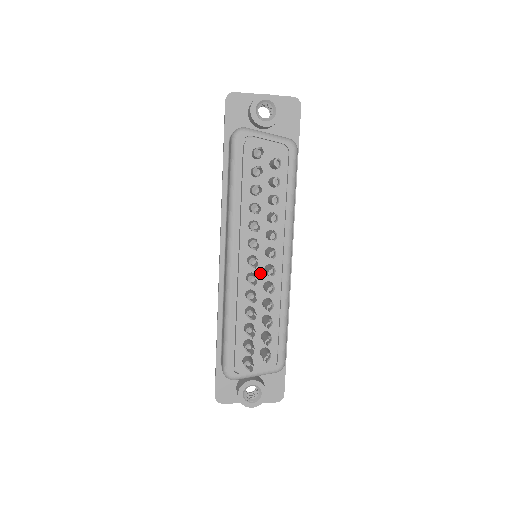
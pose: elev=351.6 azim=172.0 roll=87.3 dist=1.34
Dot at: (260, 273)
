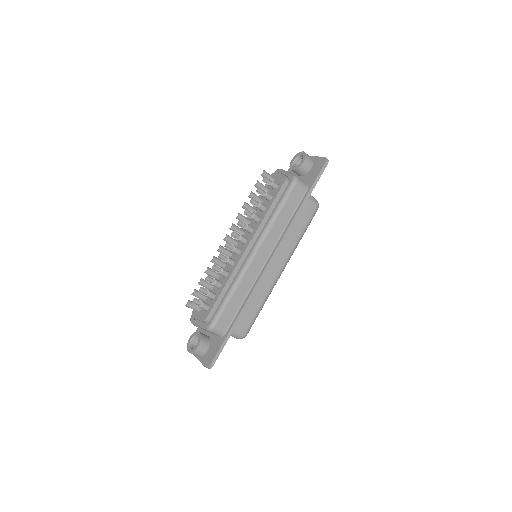
Dot at: occluded
